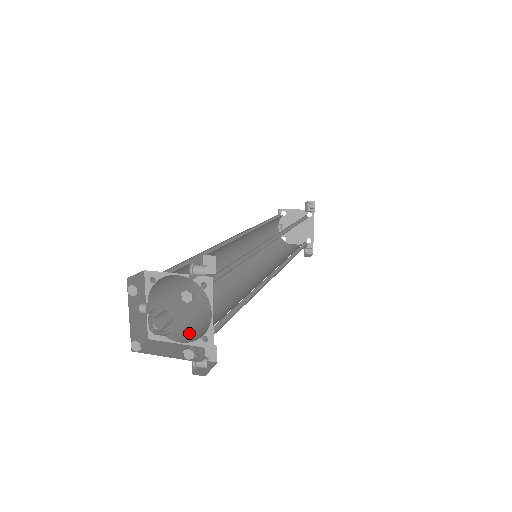
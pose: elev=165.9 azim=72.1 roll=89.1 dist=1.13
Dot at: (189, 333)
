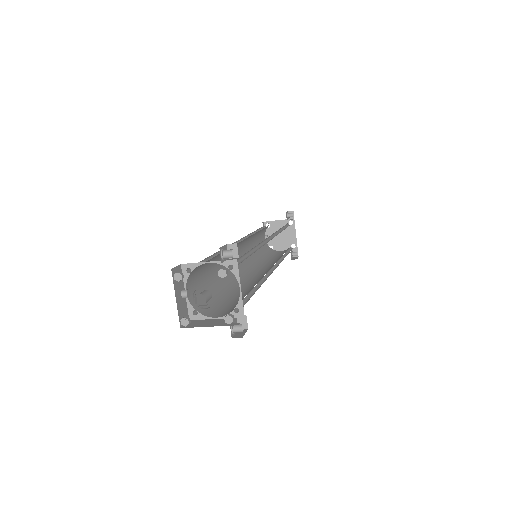
Dot at: (221, 312)
